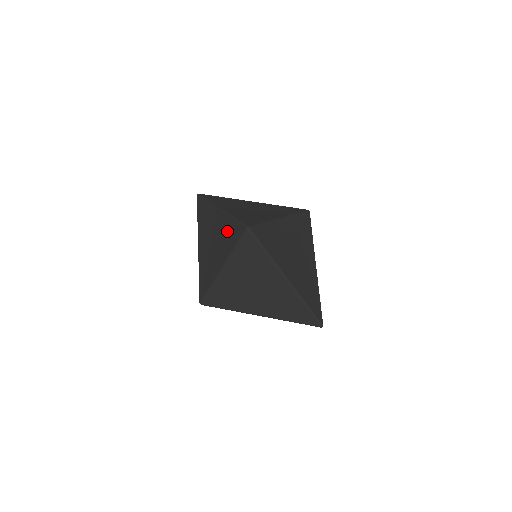
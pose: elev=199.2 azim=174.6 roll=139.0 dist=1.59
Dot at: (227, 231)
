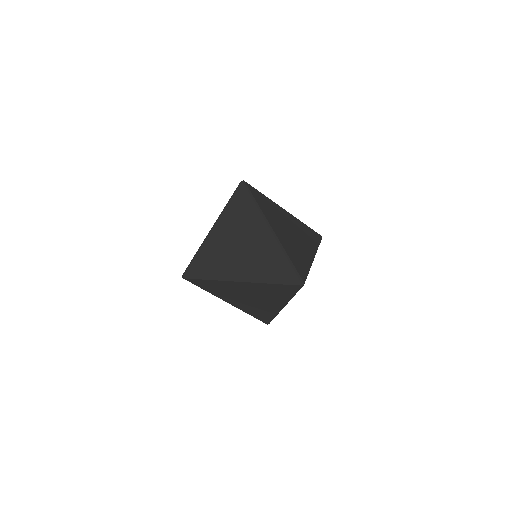
Dot at: occluded
